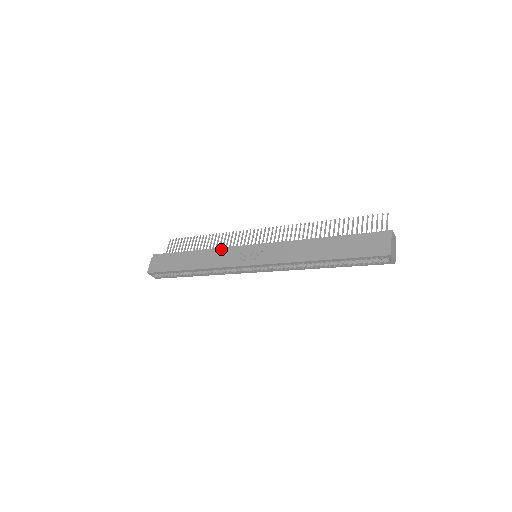
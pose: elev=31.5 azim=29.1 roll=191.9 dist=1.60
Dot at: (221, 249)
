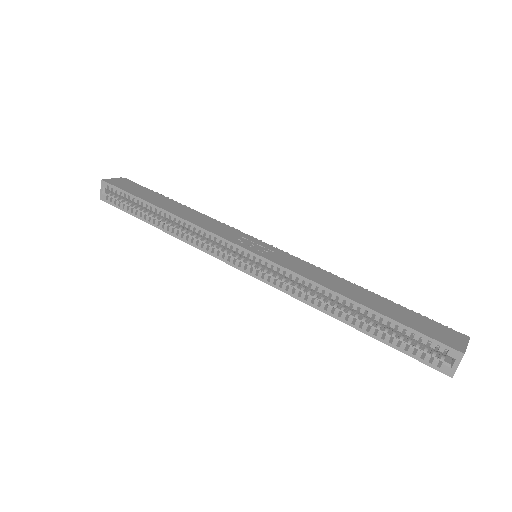
Dot at: (218, 222)
